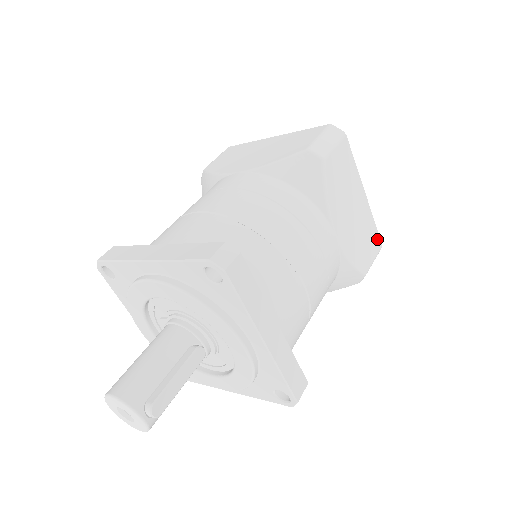
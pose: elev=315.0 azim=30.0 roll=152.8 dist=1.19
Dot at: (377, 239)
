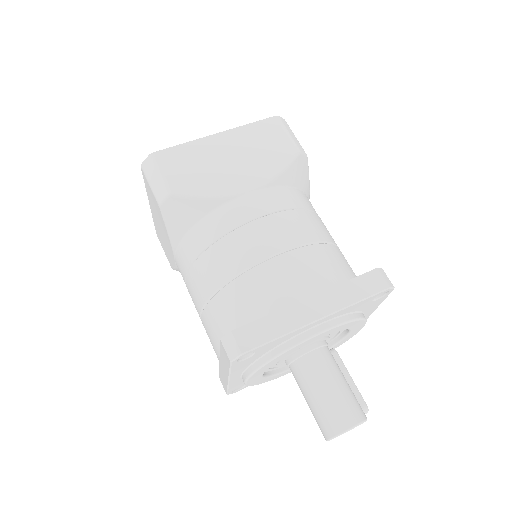
Dot at: occluded
